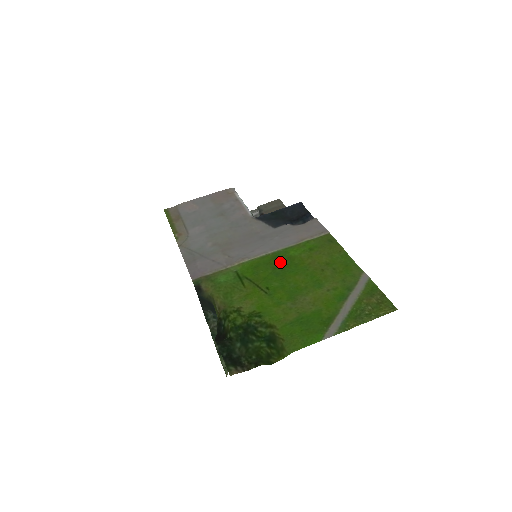
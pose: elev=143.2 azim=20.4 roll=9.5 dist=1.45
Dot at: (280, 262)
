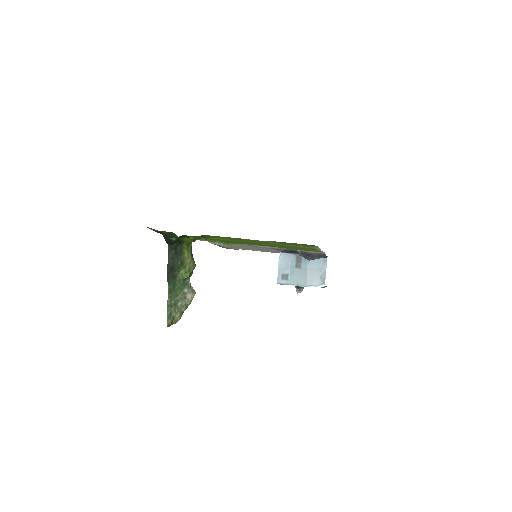
Dot at: (264, 245)
